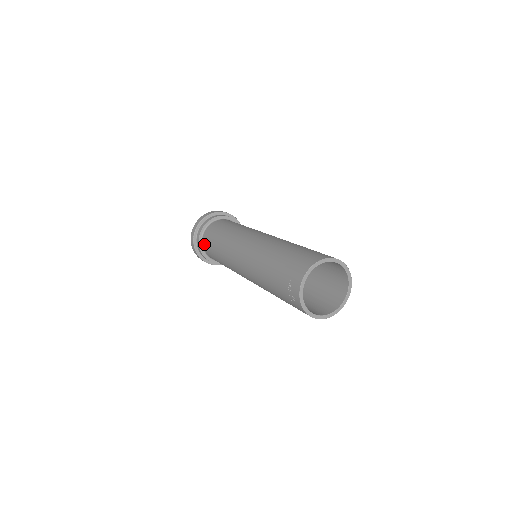
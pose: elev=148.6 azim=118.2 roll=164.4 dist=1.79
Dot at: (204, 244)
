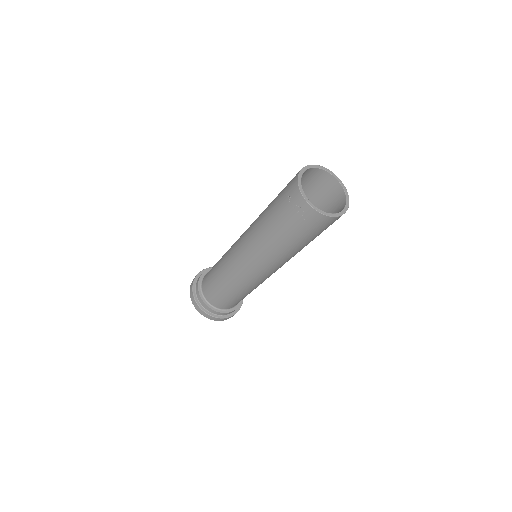
Dot at: (206, 295)
